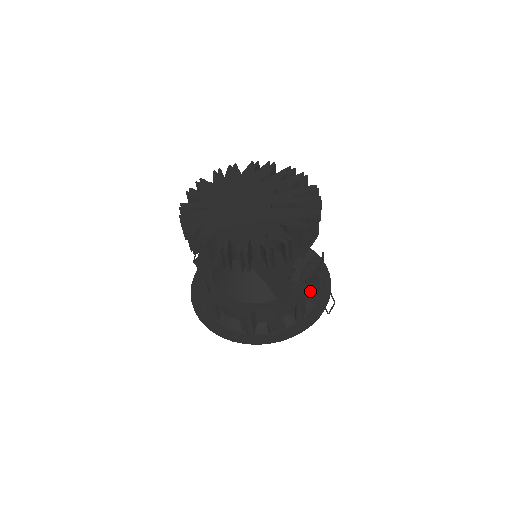
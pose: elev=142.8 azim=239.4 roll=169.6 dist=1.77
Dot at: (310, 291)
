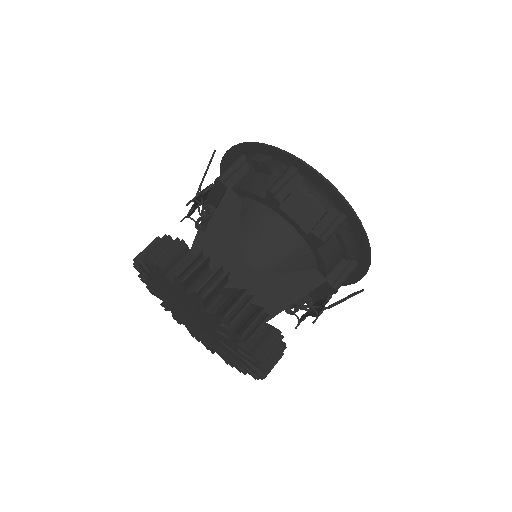
Dot at: occluded
